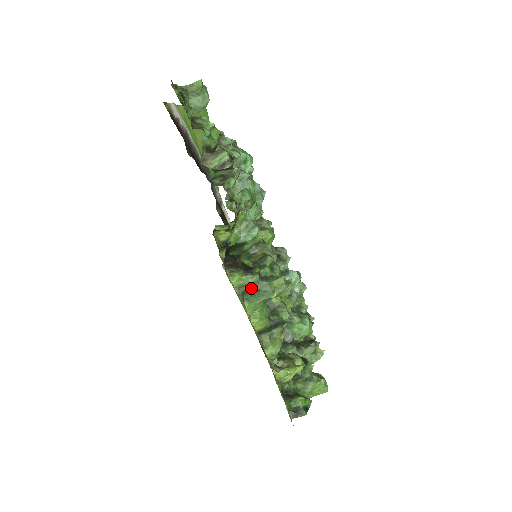
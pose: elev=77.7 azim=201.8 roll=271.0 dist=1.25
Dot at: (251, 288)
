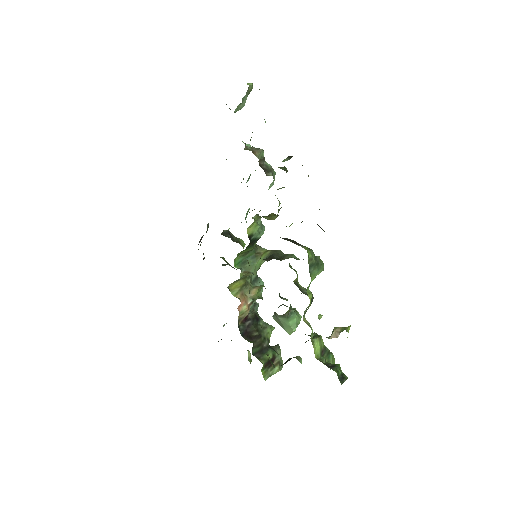
Dot at: (315, 261)
